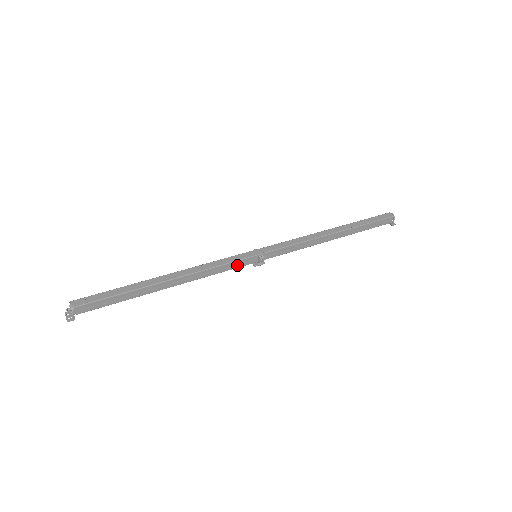
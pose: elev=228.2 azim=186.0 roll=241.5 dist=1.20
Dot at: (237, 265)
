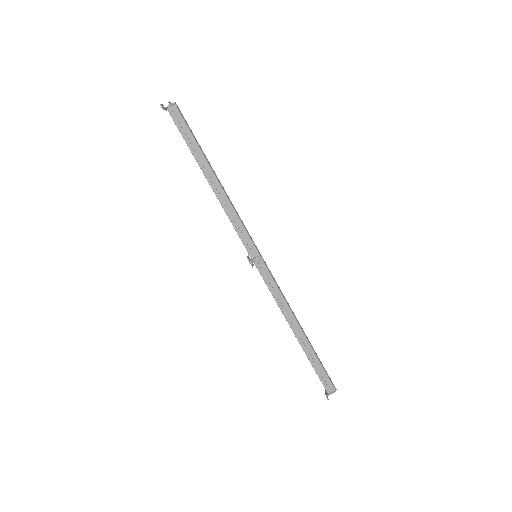
Dot at: (244, 239)
